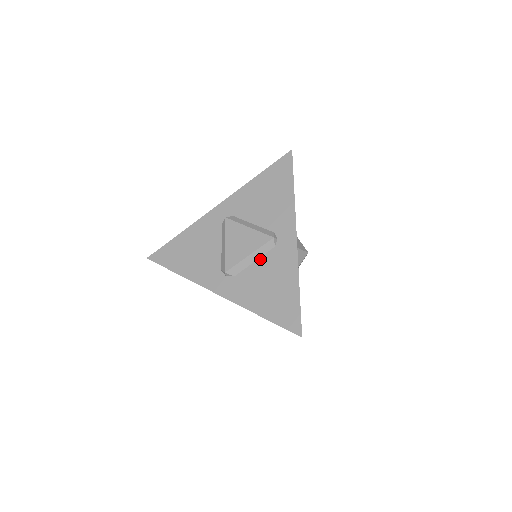
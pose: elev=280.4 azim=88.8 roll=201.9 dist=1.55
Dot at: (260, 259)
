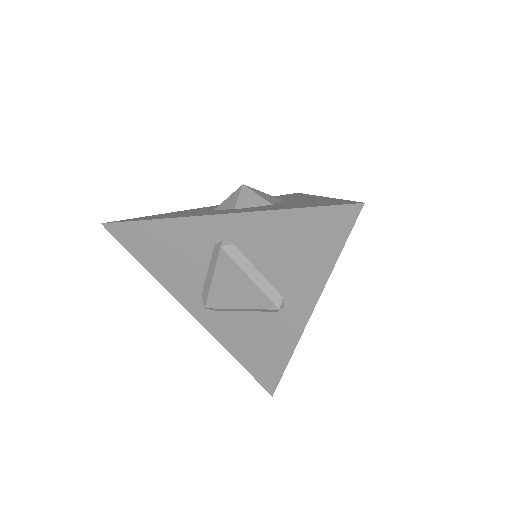
Dot at: (254, 313)
